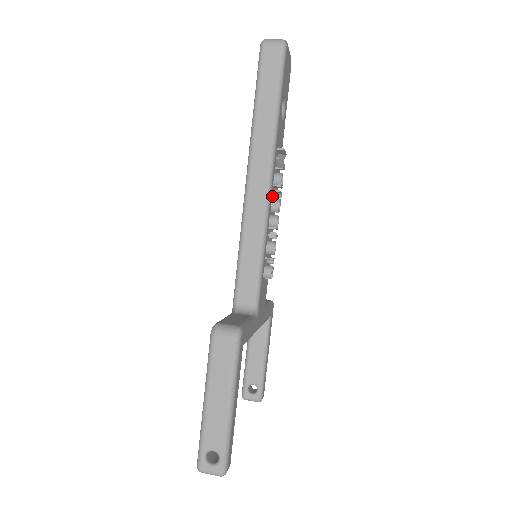
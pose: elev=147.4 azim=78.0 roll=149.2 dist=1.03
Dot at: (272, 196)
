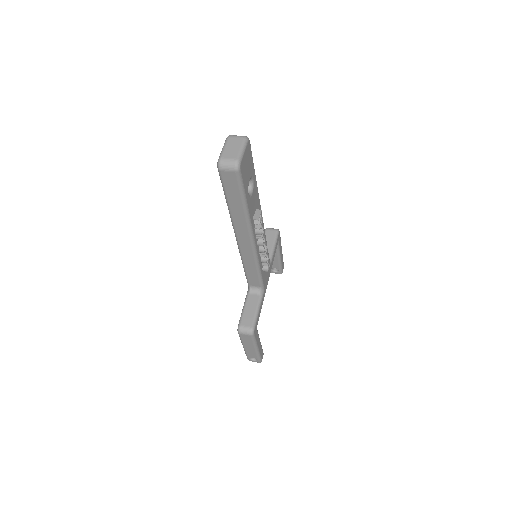
Dot at: (257, 238)
